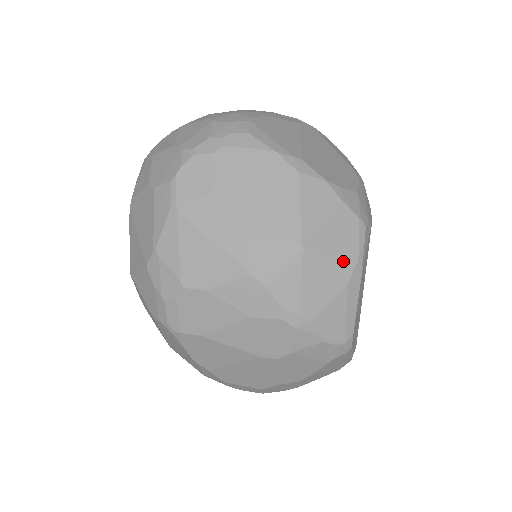
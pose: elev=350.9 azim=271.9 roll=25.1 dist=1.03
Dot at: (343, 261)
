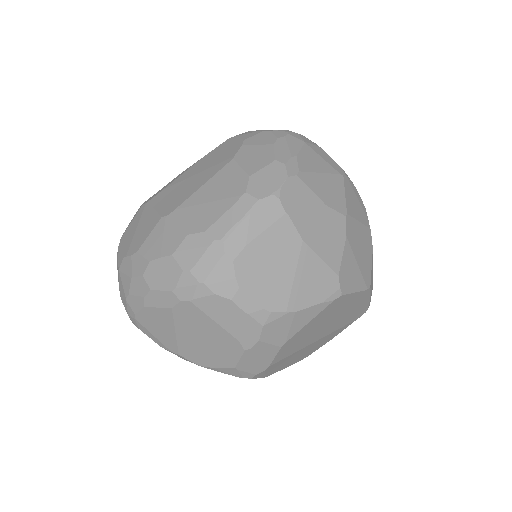
Dot at: occluded
